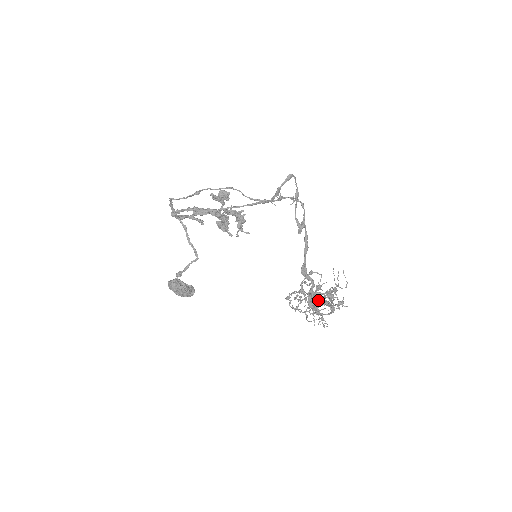
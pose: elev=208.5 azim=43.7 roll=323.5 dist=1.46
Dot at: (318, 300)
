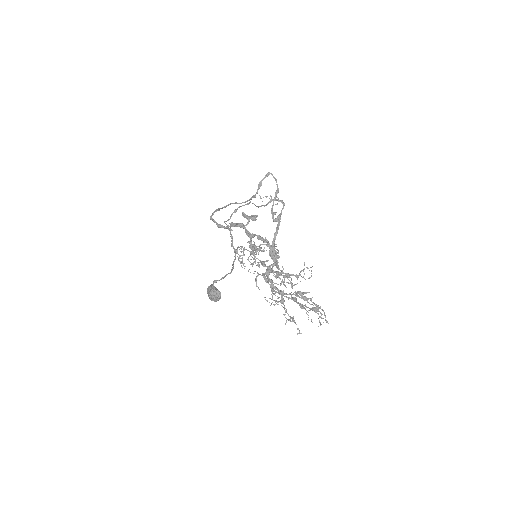
Dot at: (280, 284)
